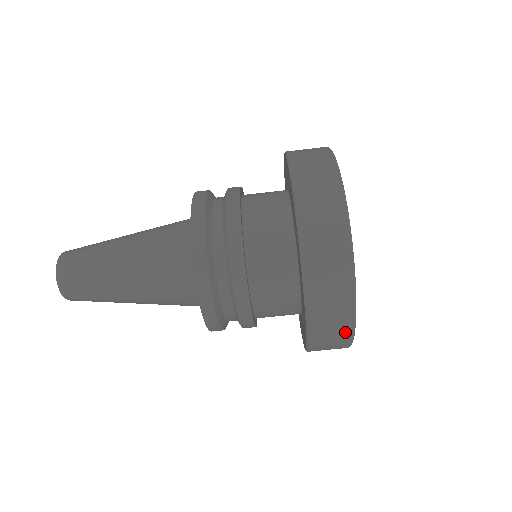
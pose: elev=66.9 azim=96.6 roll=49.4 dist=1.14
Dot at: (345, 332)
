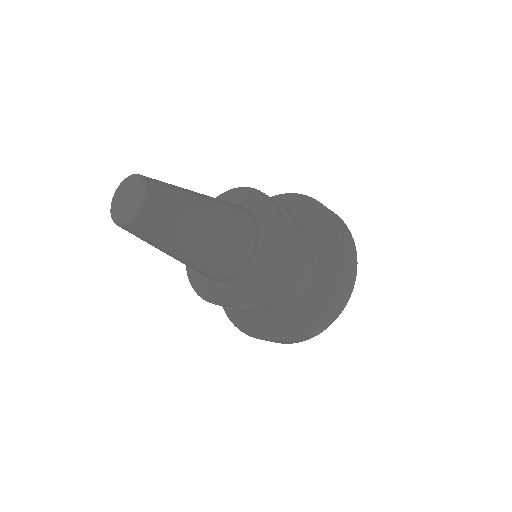
Dot at: (284, 343)
